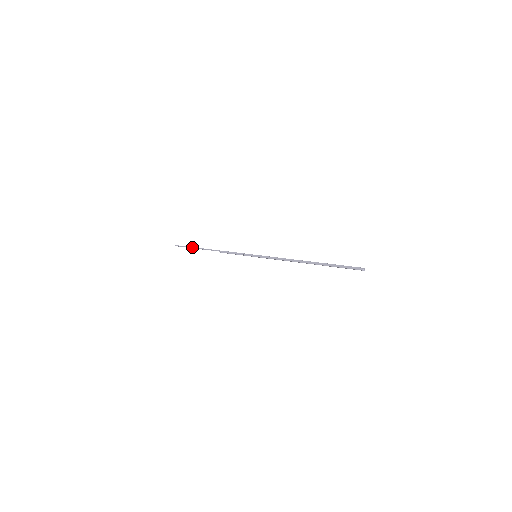
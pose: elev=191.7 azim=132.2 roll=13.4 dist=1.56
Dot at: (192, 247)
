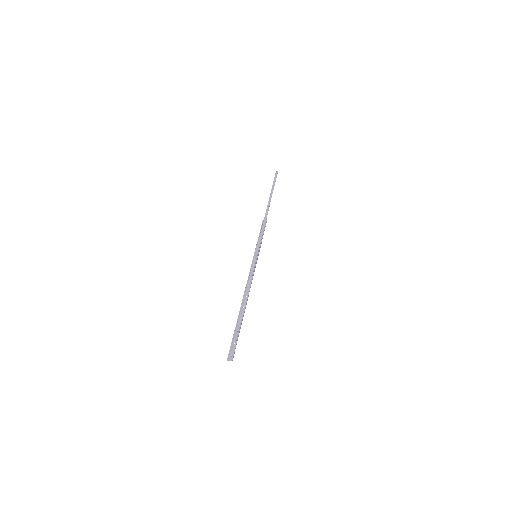
Dot at: (271, 190)
